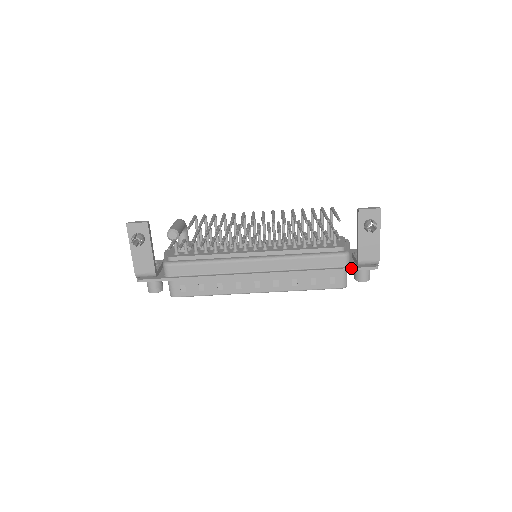
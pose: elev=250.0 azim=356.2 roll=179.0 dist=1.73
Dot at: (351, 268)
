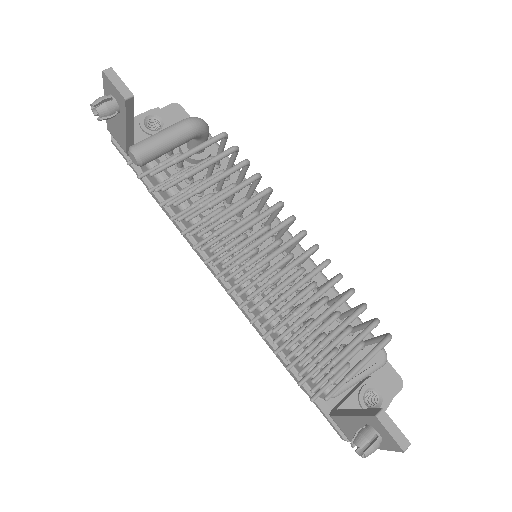
Dot at: (319, 407)
